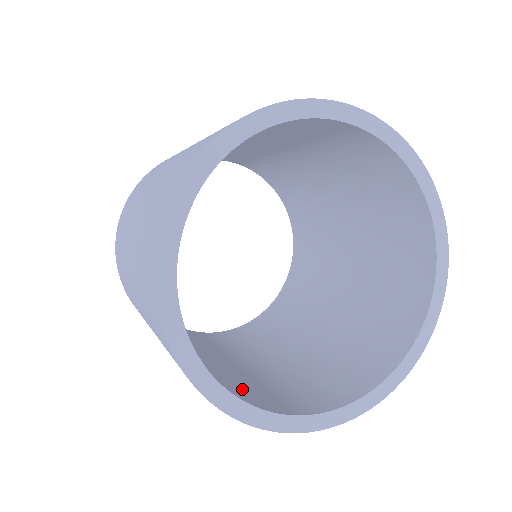
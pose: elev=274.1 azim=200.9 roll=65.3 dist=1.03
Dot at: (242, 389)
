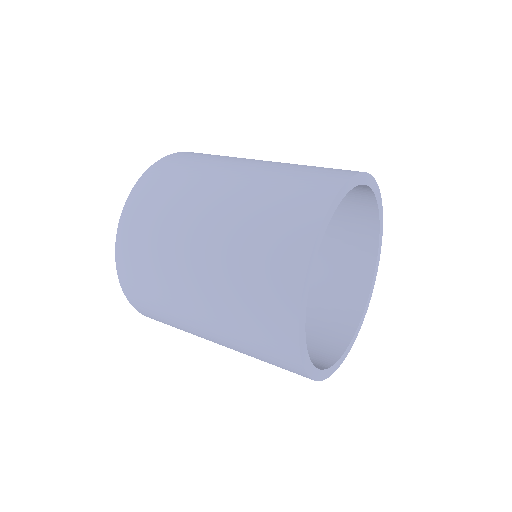
Dot at: occluded
